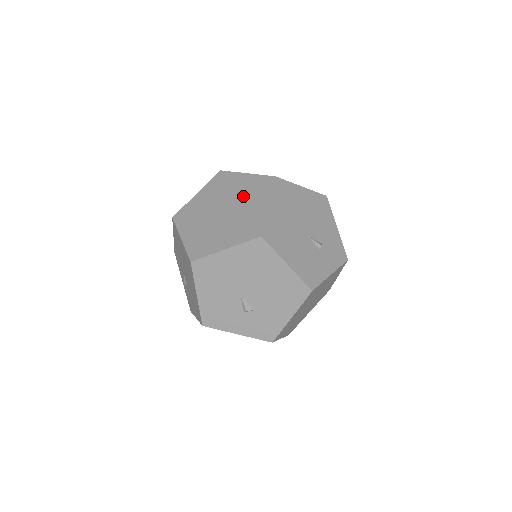
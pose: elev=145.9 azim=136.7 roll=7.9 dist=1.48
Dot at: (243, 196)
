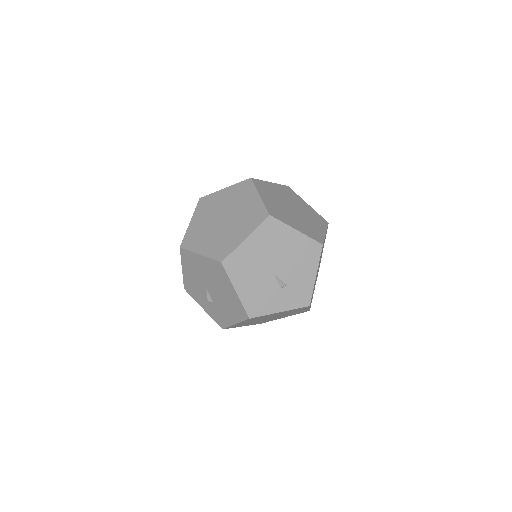
Dot at: (241, 216)
